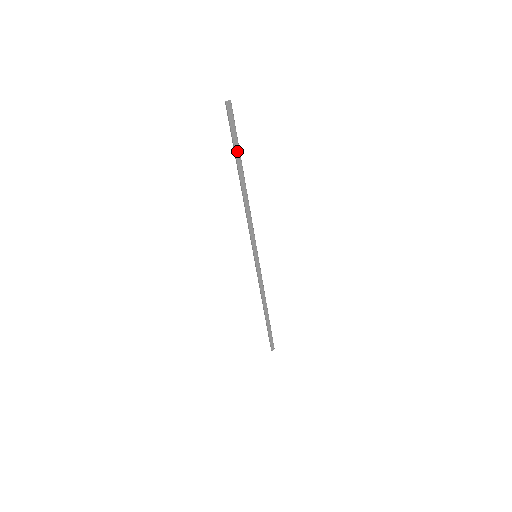
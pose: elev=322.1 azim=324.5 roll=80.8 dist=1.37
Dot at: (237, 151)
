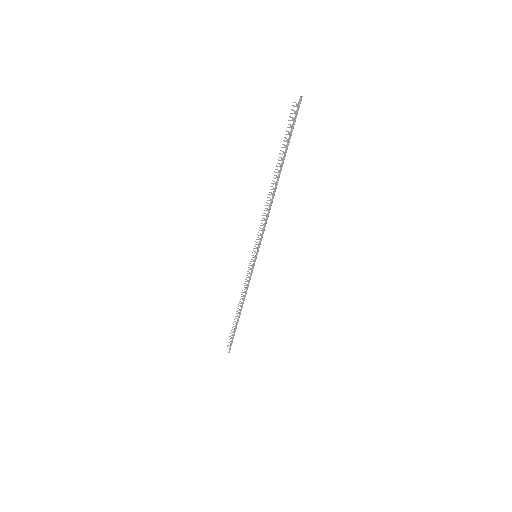
Dot at: (287, 148)
